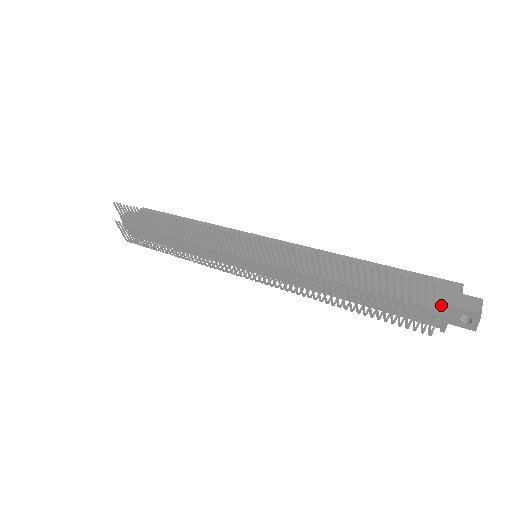
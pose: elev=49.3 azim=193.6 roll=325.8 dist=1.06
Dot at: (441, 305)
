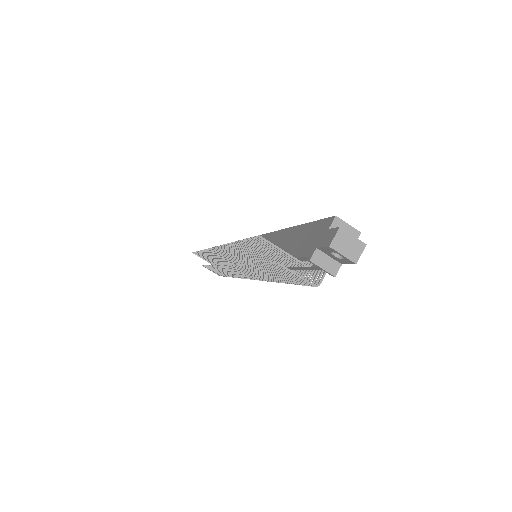
Dot at: (311, 251)
